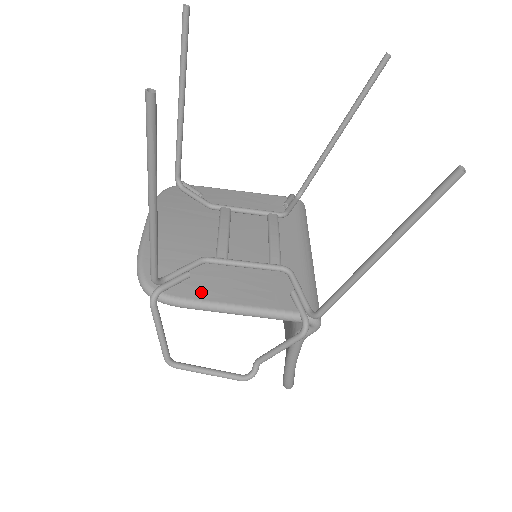
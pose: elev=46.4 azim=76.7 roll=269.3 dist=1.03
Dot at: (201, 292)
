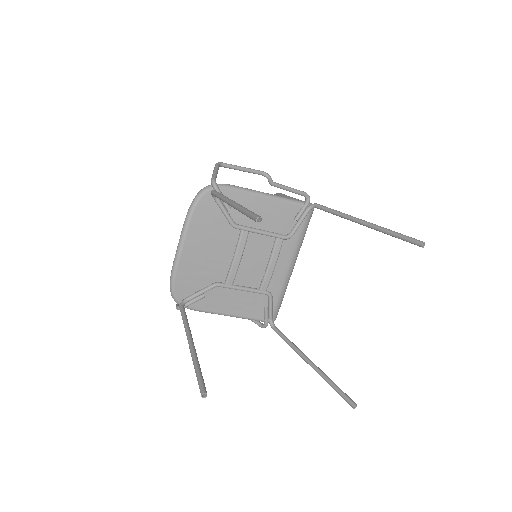
Dot at: (209, 306)
